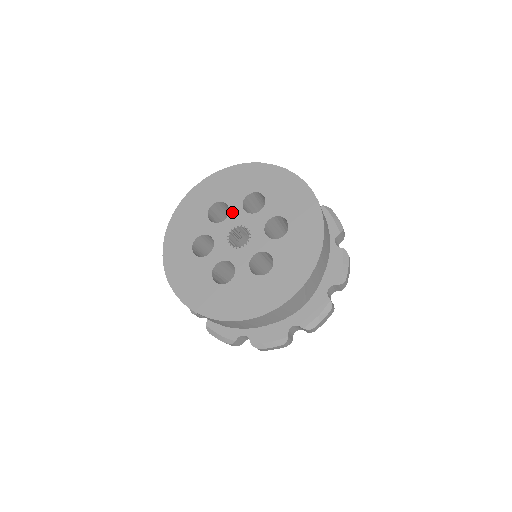
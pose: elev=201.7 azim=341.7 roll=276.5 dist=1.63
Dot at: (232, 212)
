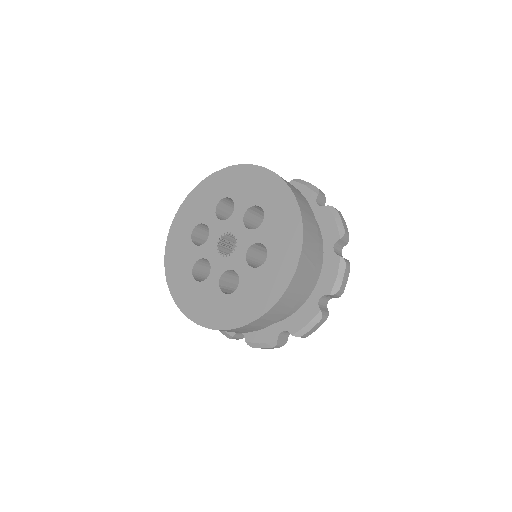
Dot at: (211, 227)
